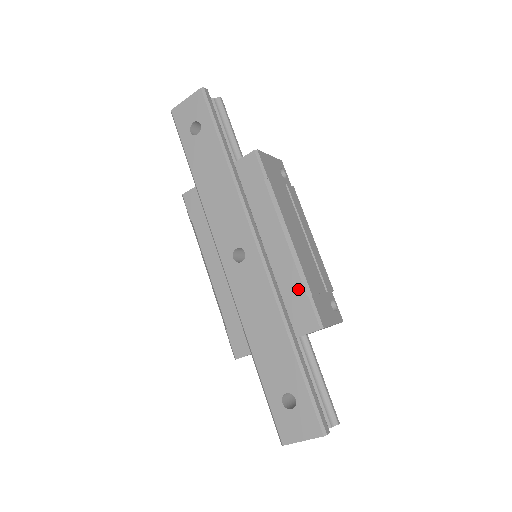
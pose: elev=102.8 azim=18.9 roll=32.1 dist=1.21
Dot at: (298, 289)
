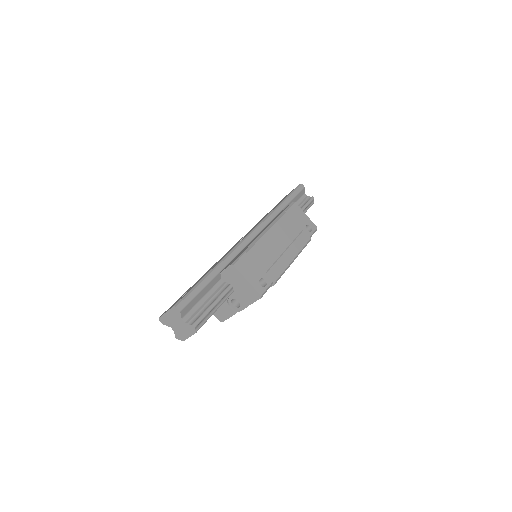
Dot at: occluded
